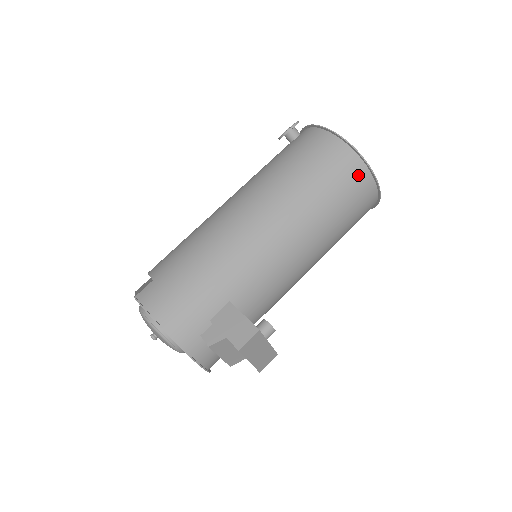
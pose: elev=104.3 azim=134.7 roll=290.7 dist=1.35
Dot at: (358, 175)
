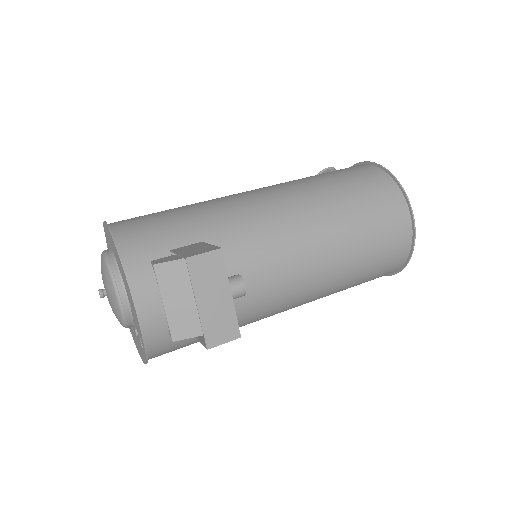
Dot at: (388, 190)
